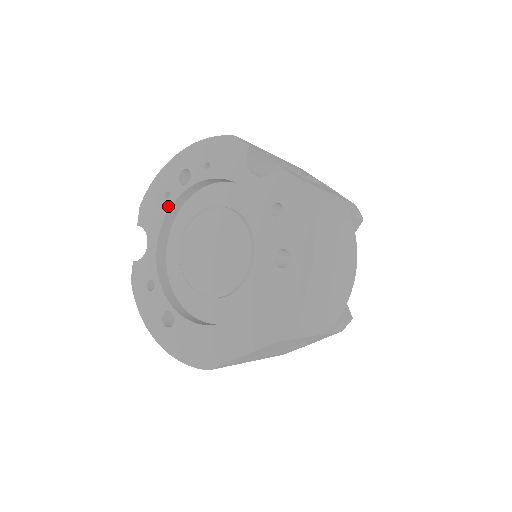
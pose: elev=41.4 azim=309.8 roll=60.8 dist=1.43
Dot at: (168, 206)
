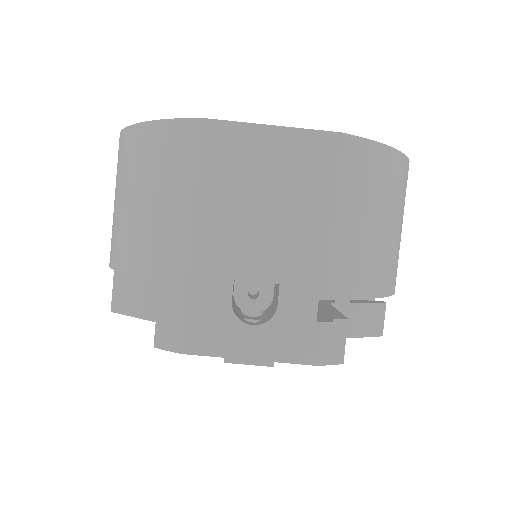
Dot at: occluded
